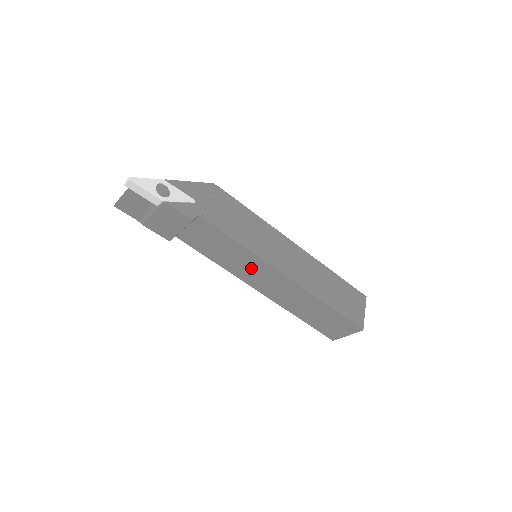
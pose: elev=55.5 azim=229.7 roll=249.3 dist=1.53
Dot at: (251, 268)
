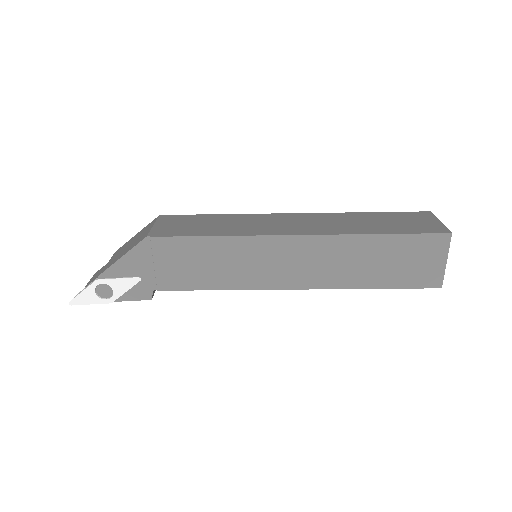
Dot at: occluded
